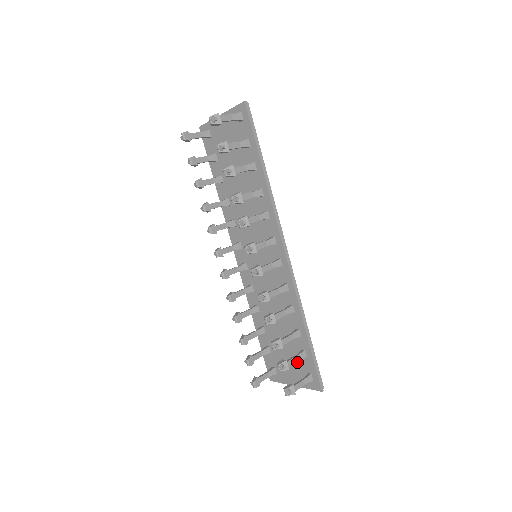
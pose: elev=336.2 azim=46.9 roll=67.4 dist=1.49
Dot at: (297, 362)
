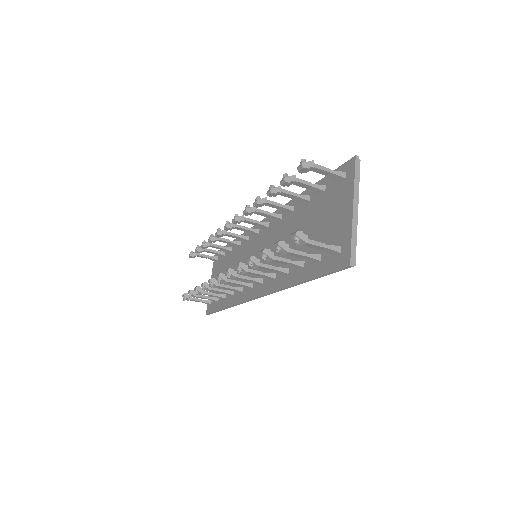
Dot at: (329, 203)
